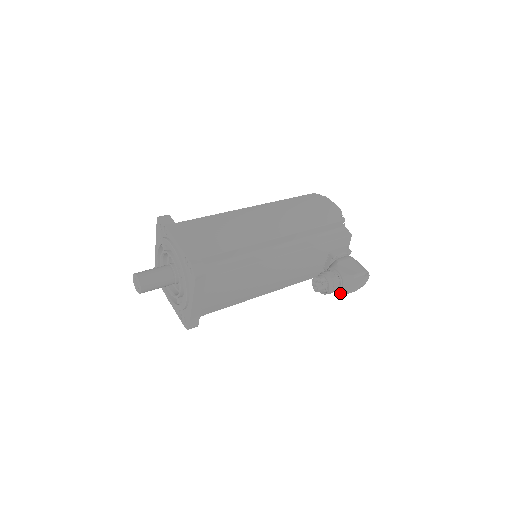
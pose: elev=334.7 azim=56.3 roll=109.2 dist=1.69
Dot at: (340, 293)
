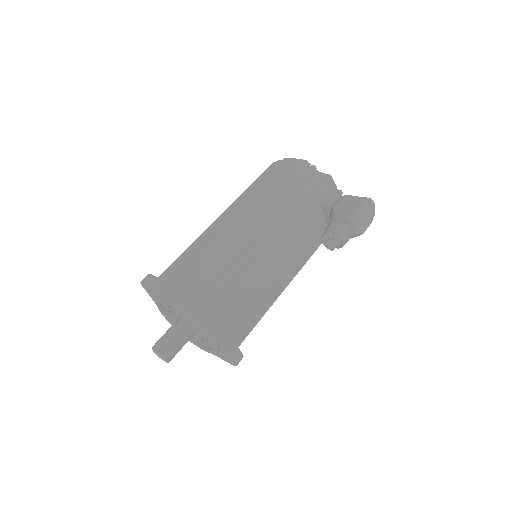
Dot at: occluded
